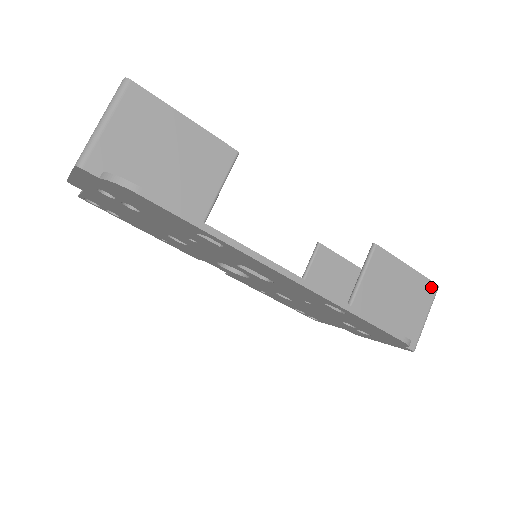
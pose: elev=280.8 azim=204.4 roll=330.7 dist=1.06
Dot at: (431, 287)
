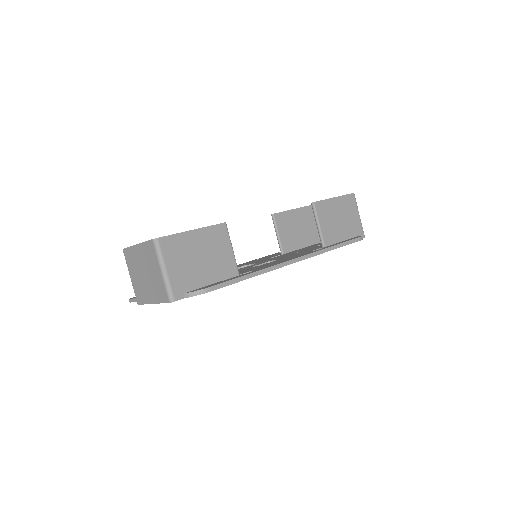
Dot at: (351, 197)
